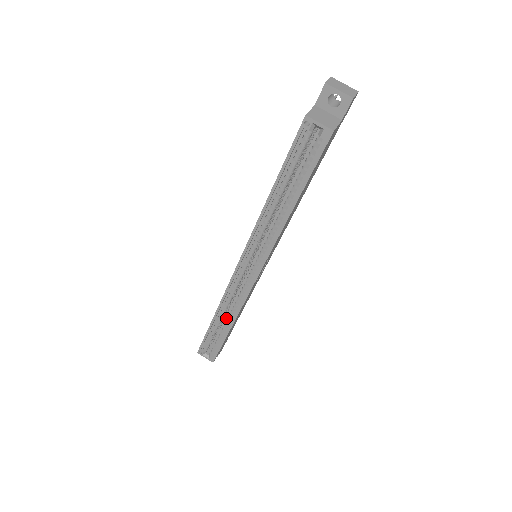
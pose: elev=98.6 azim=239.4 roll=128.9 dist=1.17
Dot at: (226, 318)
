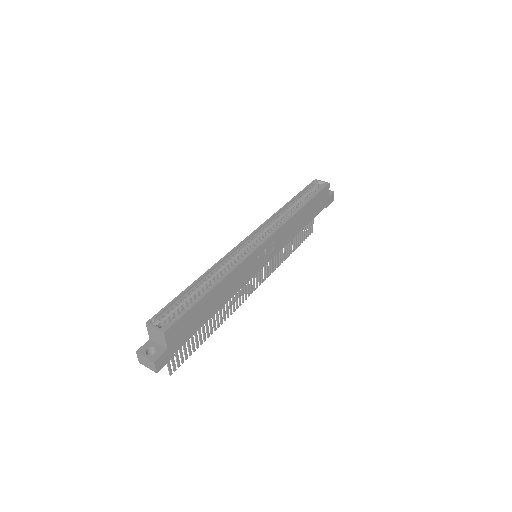
Dot at: occluded
